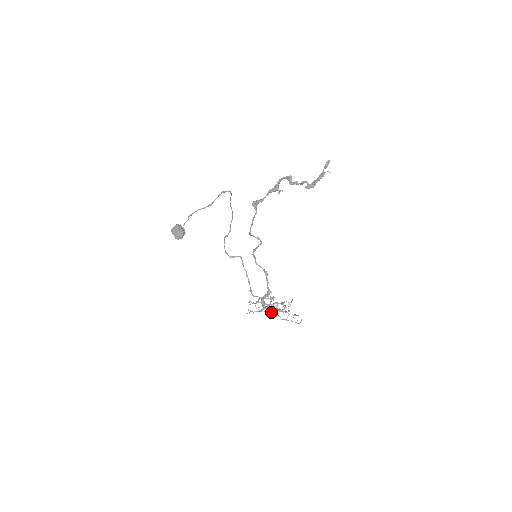
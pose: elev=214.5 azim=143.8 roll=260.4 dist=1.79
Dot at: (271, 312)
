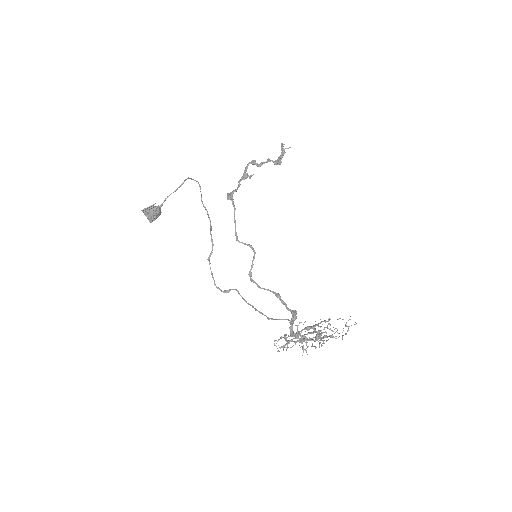
Dot at: (311, 327)
